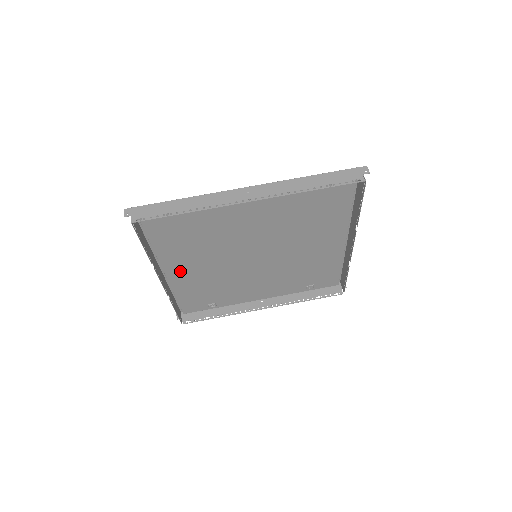
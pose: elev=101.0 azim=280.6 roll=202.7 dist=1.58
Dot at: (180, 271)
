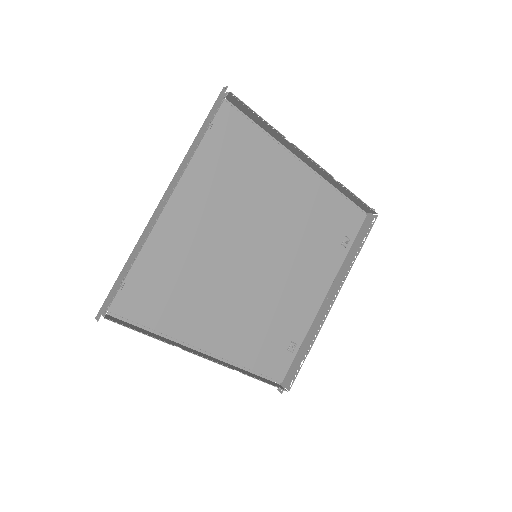
Dot at: (216, 336)
